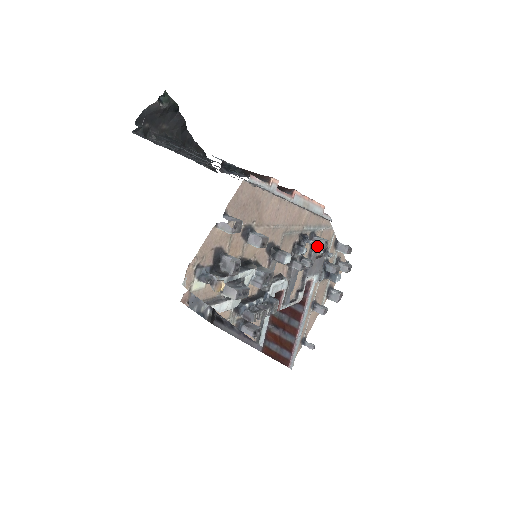
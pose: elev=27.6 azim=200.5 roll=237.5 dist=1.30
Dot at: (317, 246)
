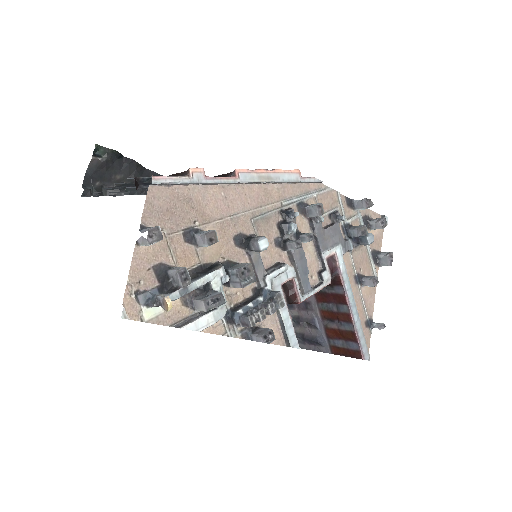
Dot at: (312, 215)
